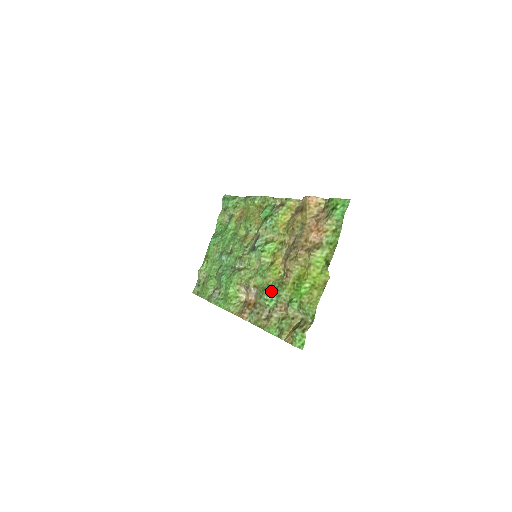
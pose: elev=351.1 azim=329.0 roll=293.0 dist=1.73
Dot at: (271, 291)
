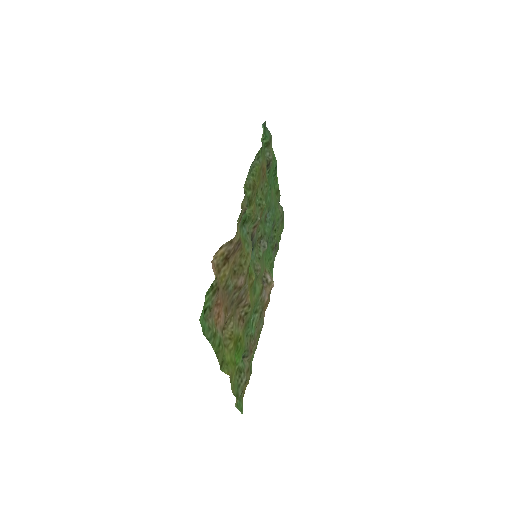
Dot at: occluded
